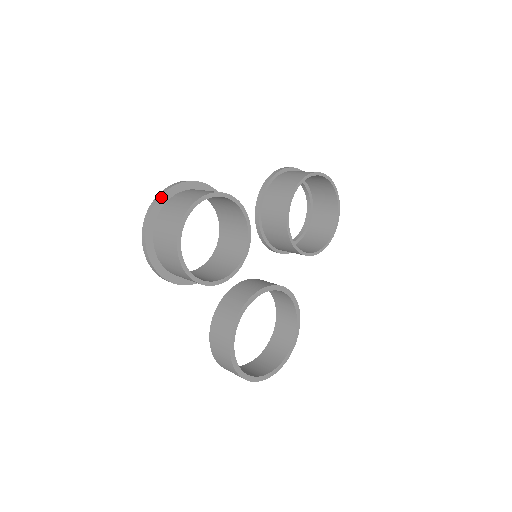
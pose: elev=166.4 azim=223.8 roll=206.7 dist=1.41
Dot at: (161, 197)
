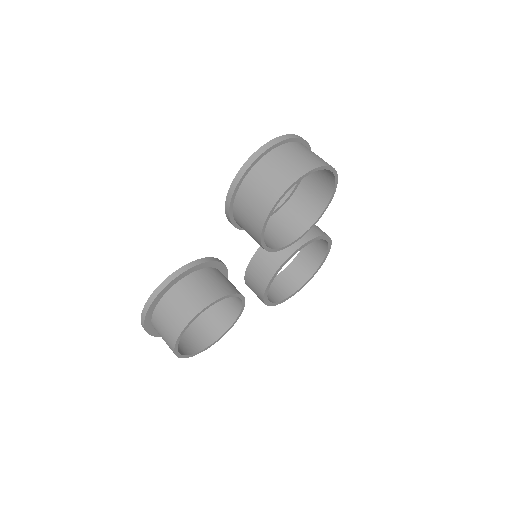
Dot at: (145, 323)
